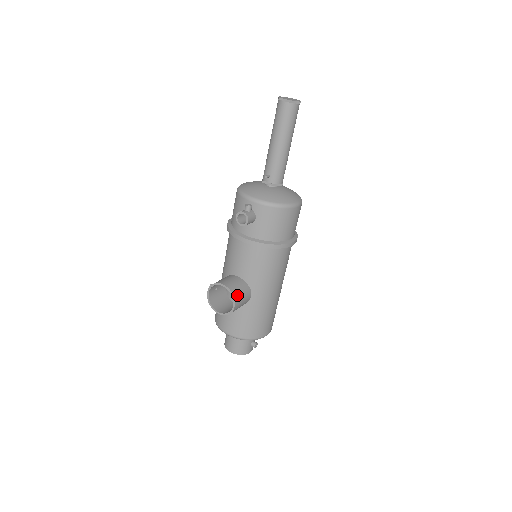
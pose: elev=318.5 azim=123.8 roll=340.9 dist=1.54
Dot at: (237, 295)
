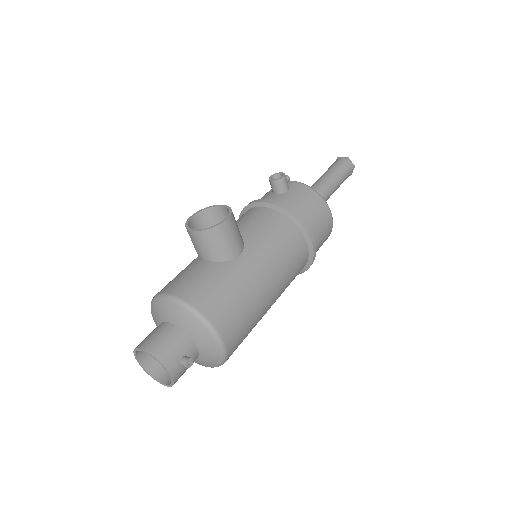
Dot at: (234, 219)
